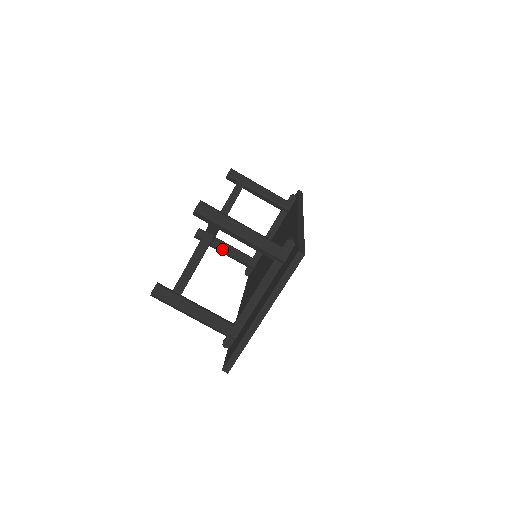
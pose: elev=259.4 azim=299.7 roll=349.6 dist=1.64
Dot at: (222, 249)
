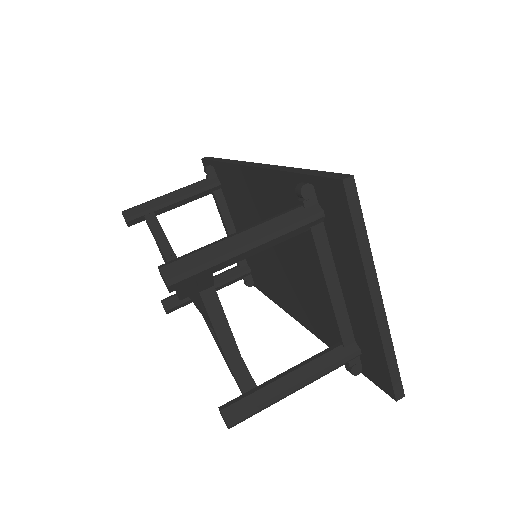
Dot at: occluded
